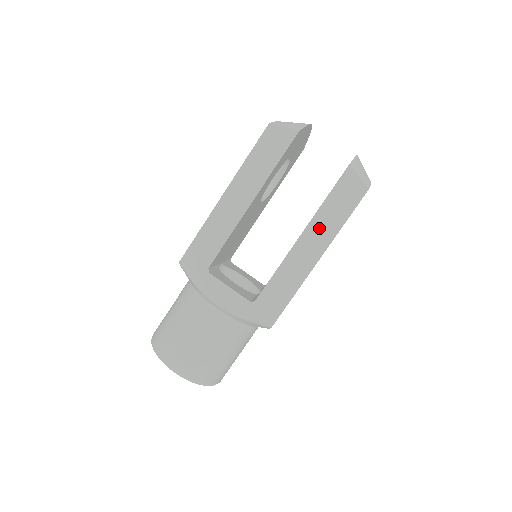
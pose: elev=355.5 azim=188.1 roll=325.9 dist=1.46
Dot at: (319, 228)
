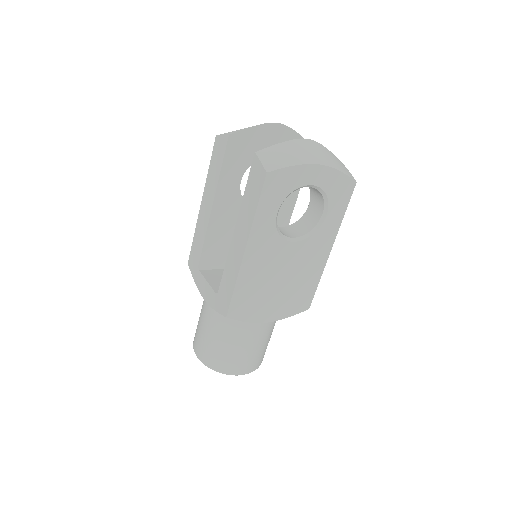
Dot at: (243, 219)
